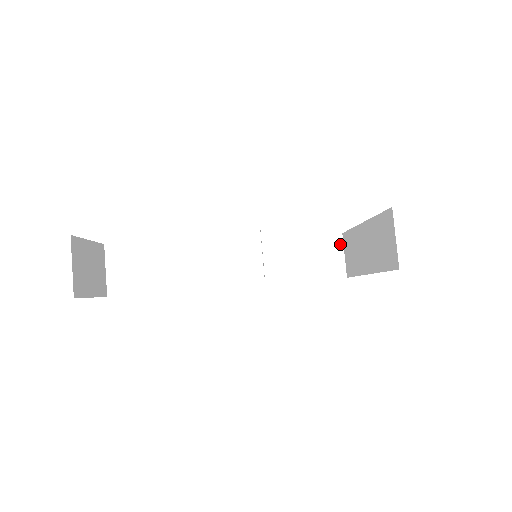
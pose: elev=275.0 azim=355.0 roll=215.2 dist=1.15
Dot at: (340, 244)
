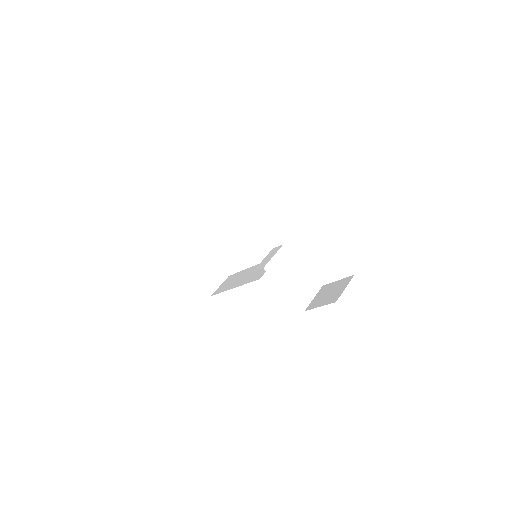
Dot at: (348, 282)
